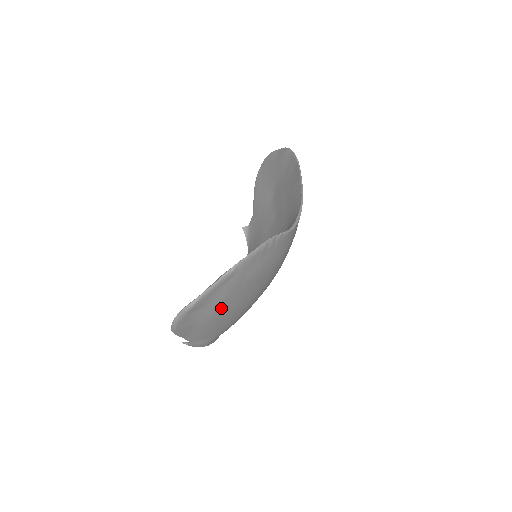
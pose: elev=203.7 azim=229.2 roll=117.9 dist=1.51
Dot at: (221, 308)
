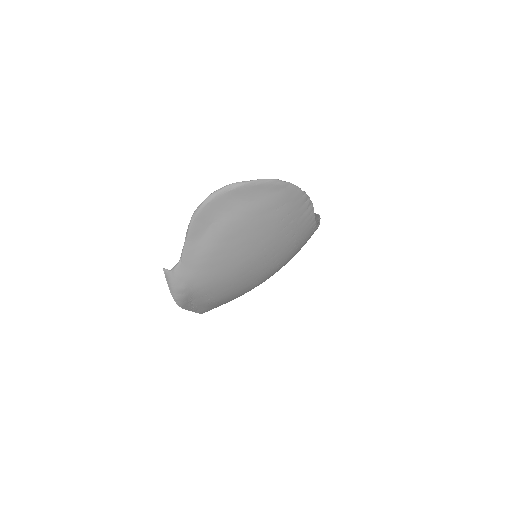
Dot at: (246, 223)
